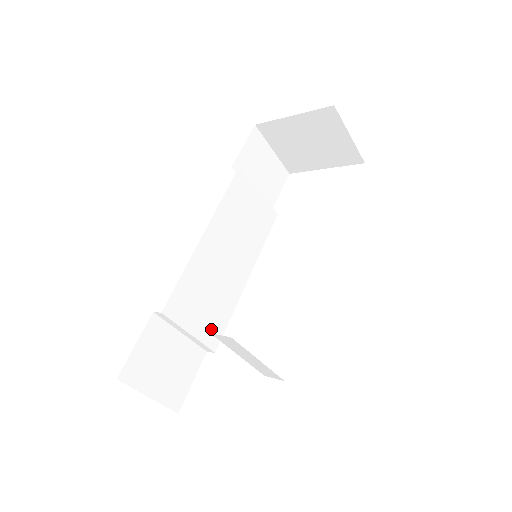
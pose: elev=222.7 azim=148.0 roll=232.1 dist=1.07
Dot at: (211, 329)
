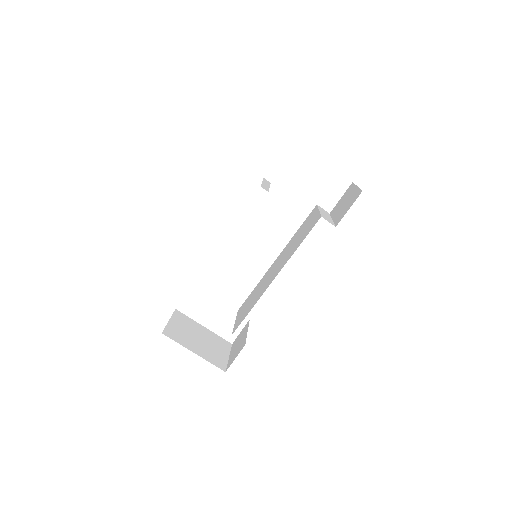
Dot at: occluded
